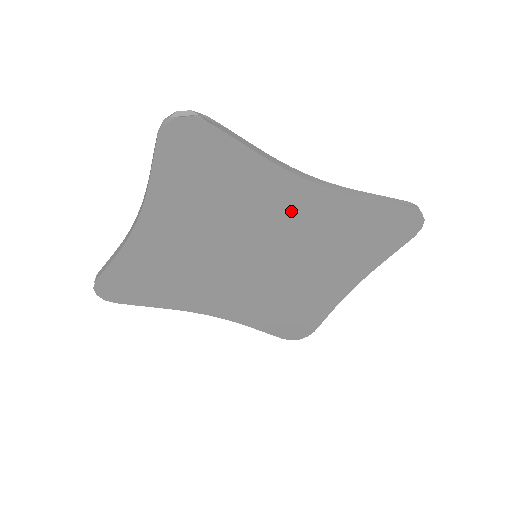
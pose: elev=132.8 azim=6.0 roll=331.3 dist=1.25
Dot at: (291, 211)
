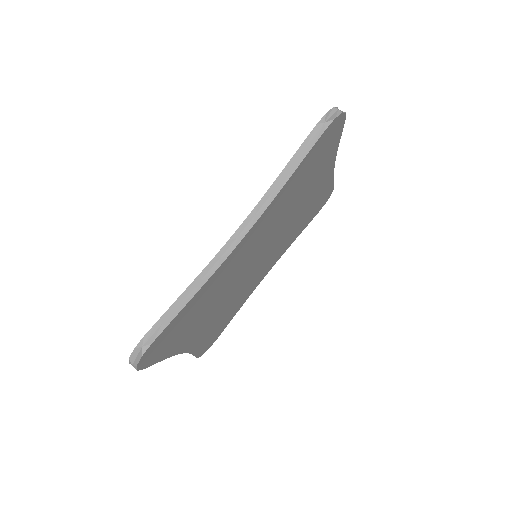
Dot at: (249, 246)
